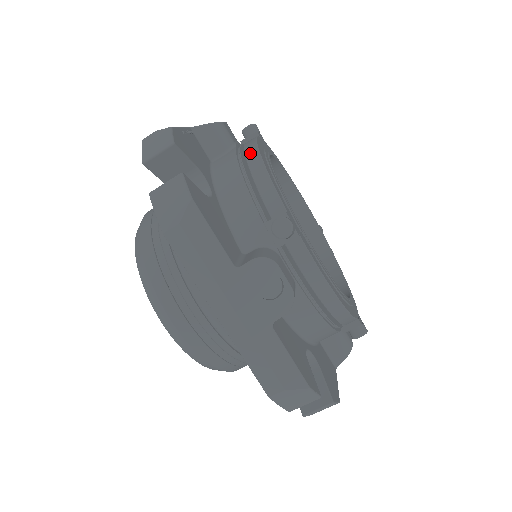
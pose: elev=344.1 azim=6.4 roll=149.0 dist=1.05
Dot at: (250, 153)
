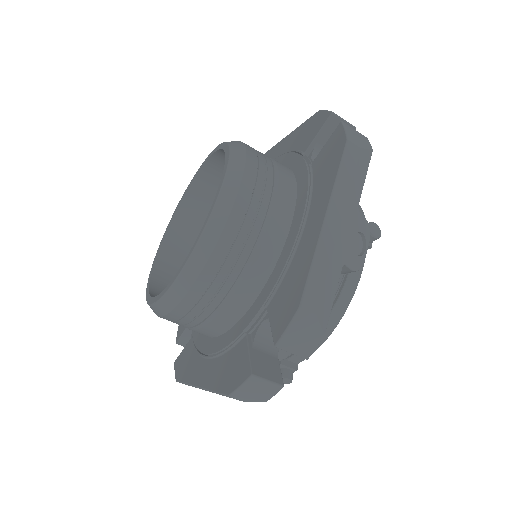
Dot at: occluded
